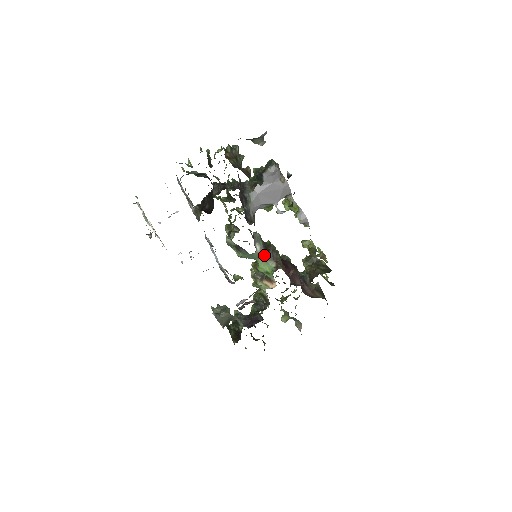
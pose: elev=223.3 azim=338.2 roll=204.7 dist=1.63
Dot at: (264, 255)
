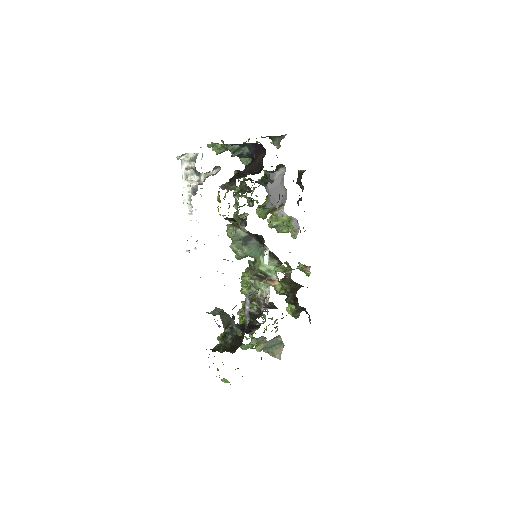
Dot at: occluded
